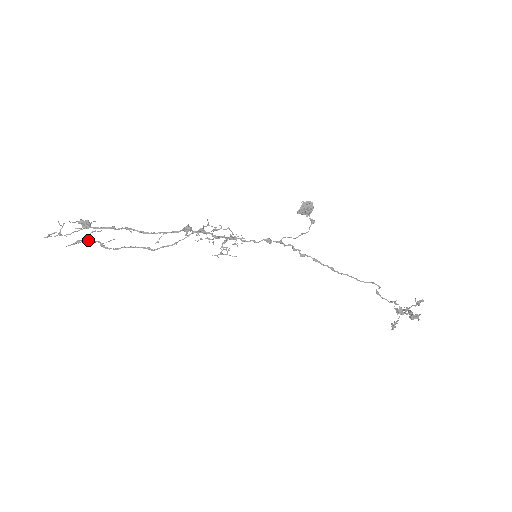
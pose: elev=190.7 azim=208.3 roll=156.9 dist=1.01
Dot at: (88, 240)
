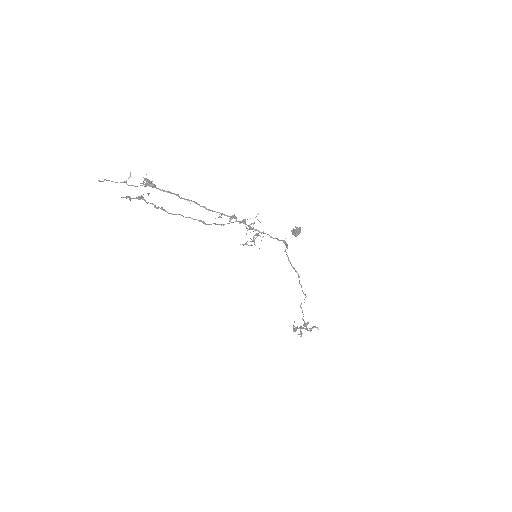
Dot at: (140, 199)
